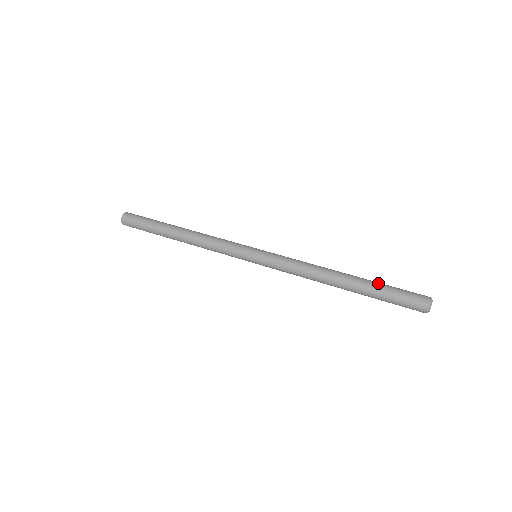
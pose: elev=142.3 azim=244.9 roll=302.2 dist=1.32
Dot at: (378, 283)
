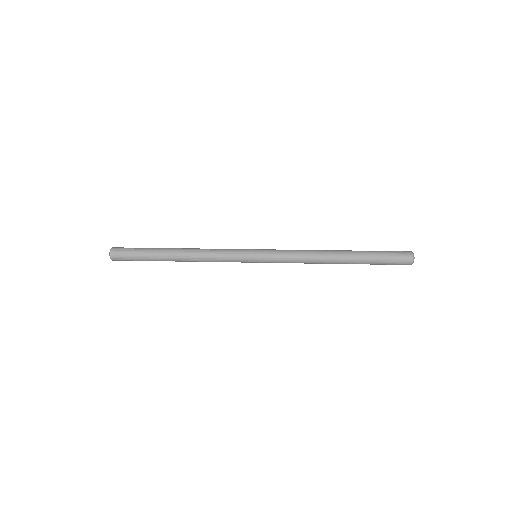
Dot at: occluded
